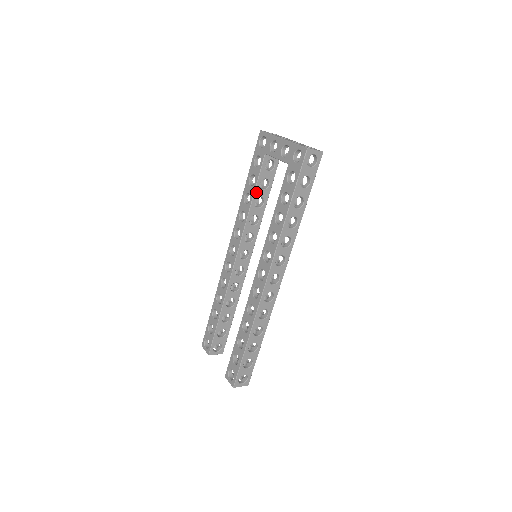
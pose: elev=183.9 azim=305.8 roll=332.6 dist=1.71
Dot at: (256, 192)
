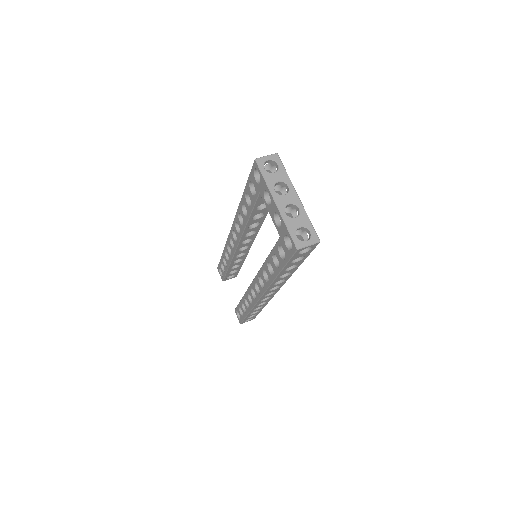
Dot at: (253, 213)
